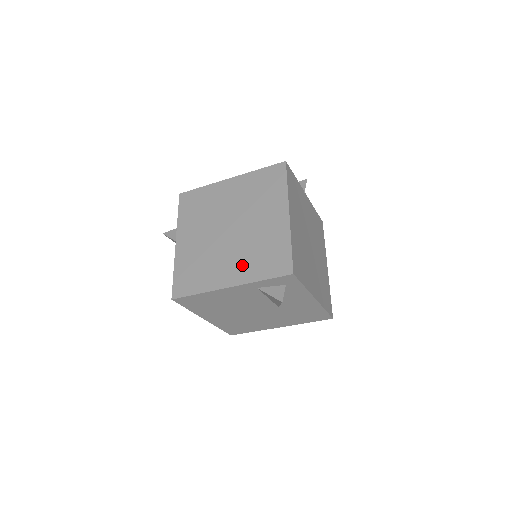
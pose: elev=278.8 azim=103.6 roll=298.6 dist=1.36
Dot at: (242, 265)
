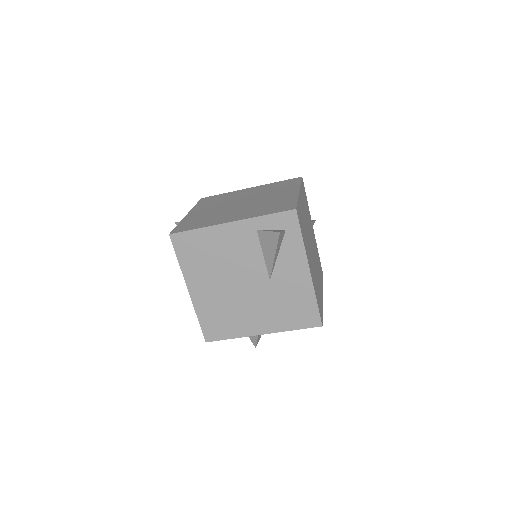
Dot at: (247, 212)
